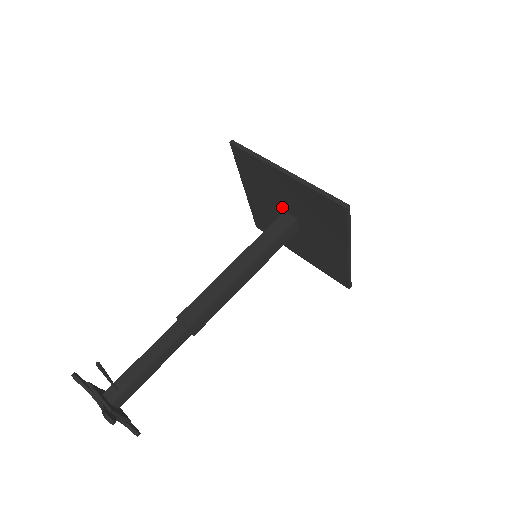
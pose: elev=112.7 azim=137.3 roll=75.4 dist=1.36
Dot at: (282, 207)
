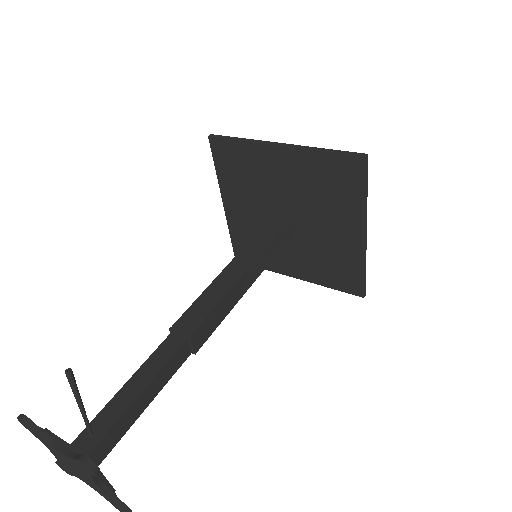
Dot at: (274, 205)
